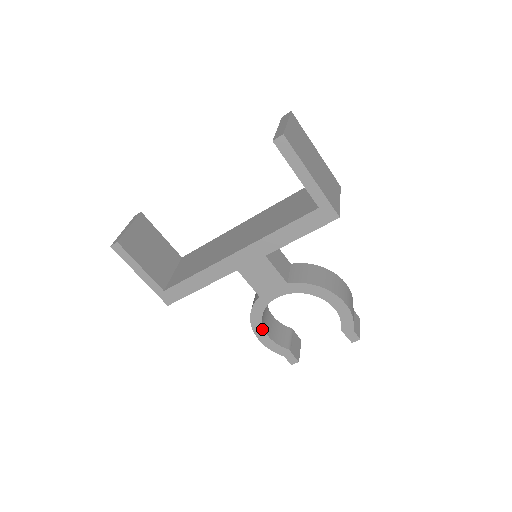
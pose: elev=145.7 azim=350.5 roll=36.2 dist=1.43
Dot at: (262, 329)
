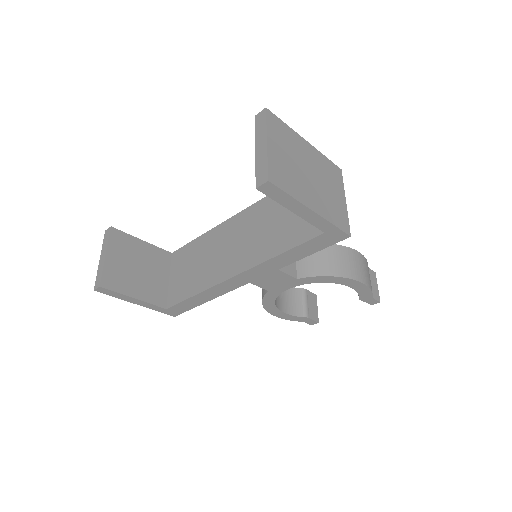
Dot at: (277, 310)
